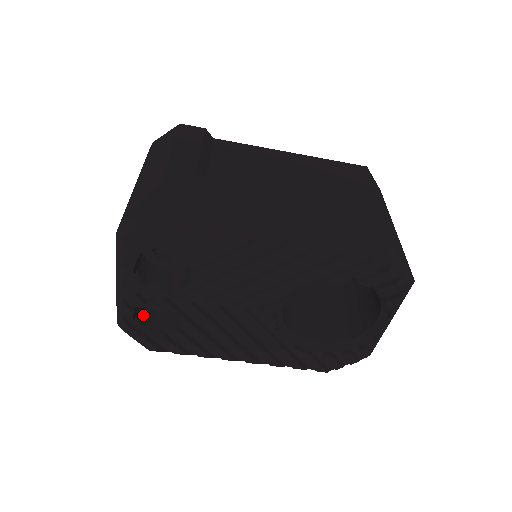
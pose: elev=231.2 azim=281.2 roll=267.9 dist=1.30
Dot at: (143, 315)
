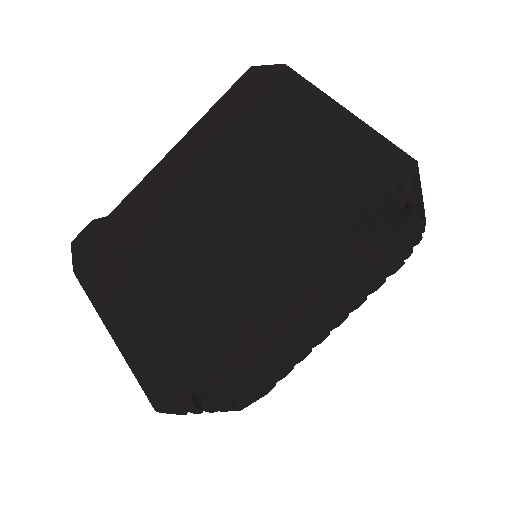
Dot at: occluded
